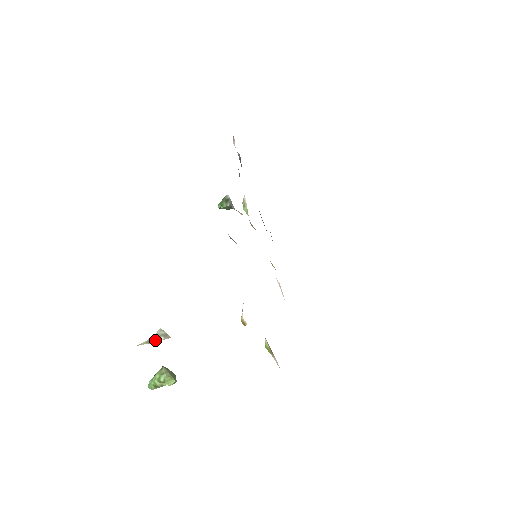
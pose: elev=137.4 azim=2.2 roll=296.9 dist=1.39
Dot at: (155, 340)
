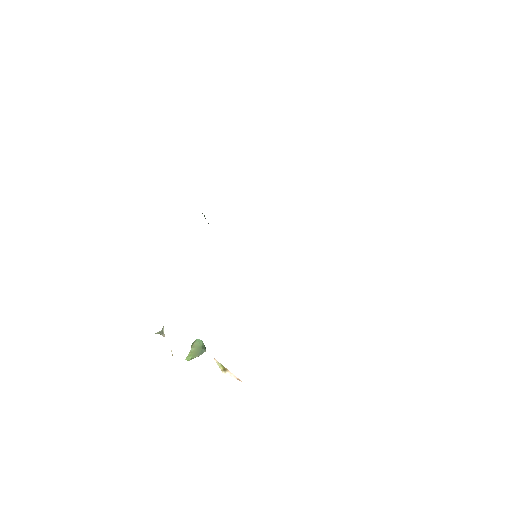
Dot at: (161, 334)
